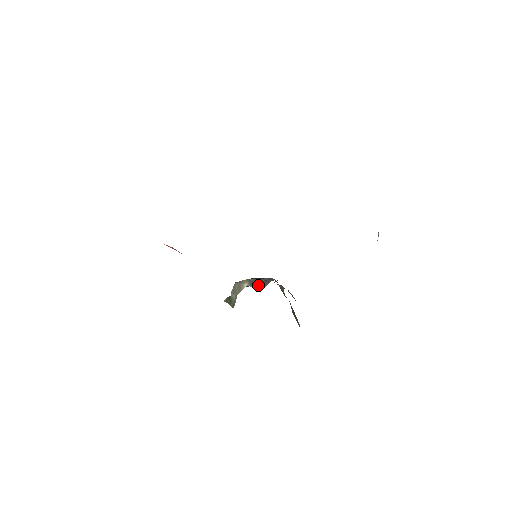
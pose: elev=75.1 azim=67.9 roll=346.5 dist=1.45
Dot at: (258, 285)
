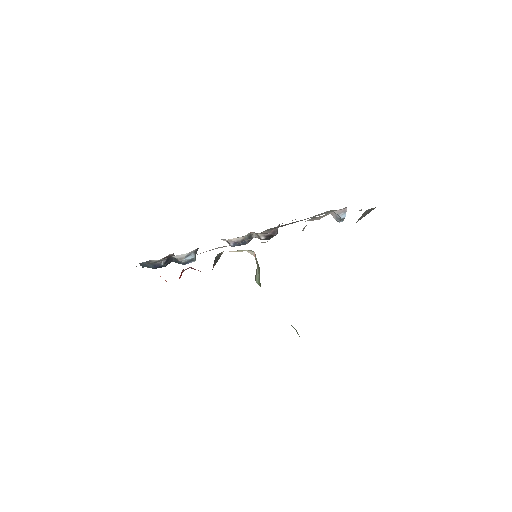
Dot at: occluded
